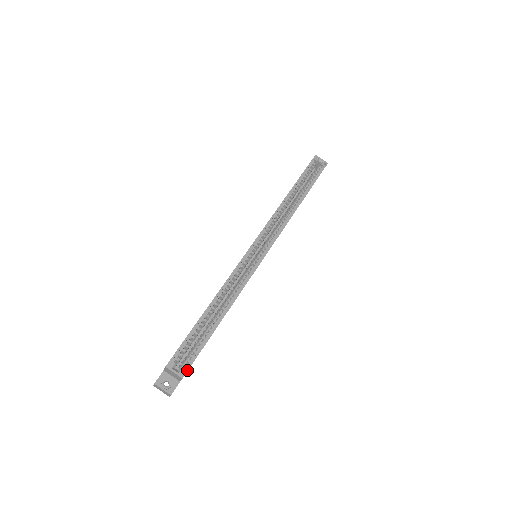
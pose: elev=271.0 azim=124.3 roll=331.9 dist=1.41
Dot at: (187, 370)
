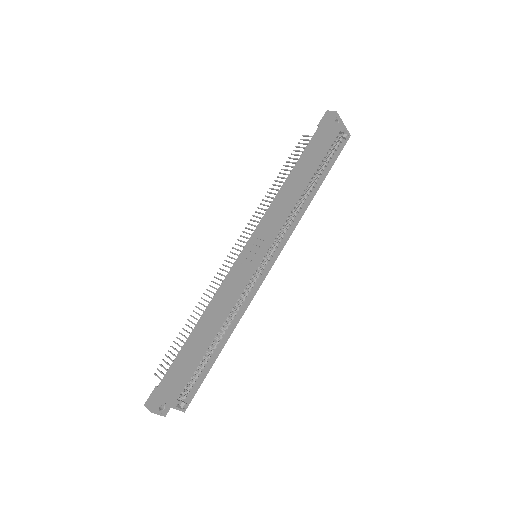
Dot at: occluded
